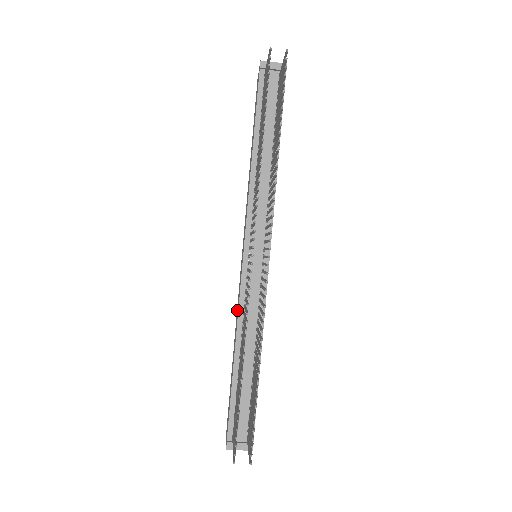
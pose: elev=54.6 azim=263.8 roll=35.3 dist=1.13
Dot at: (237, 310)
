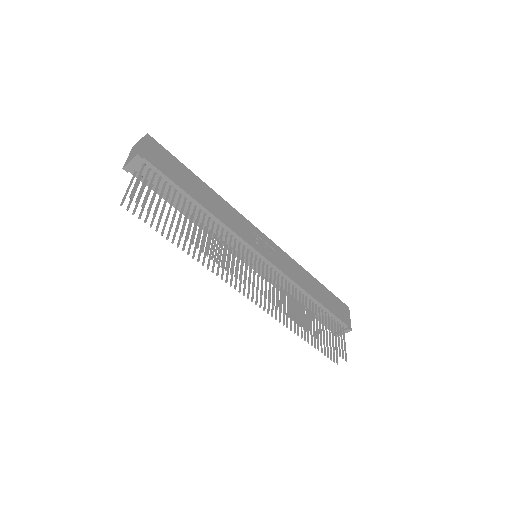
Dot at: occluded
